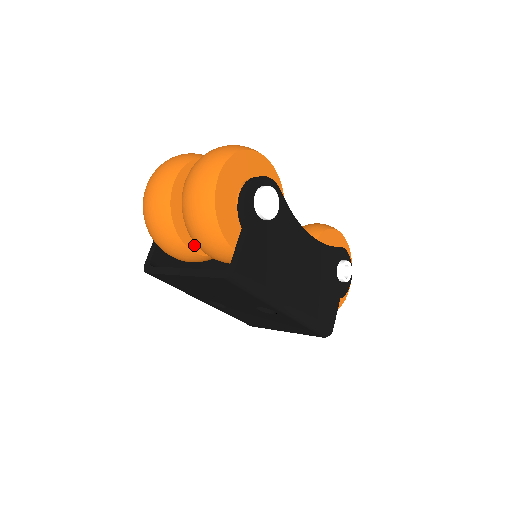
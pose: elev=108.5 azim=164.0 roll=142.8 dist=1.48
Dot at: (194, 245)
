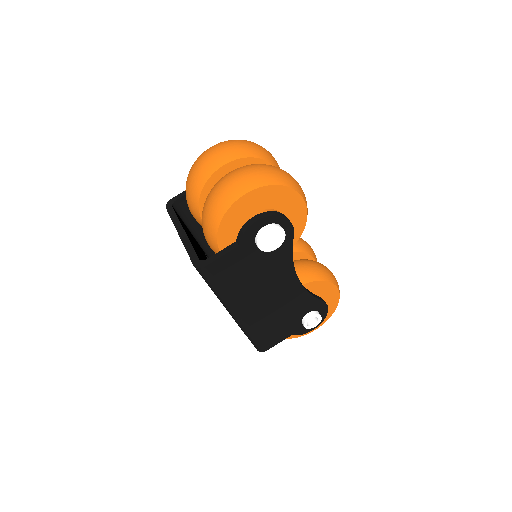
Dot at: occluded
